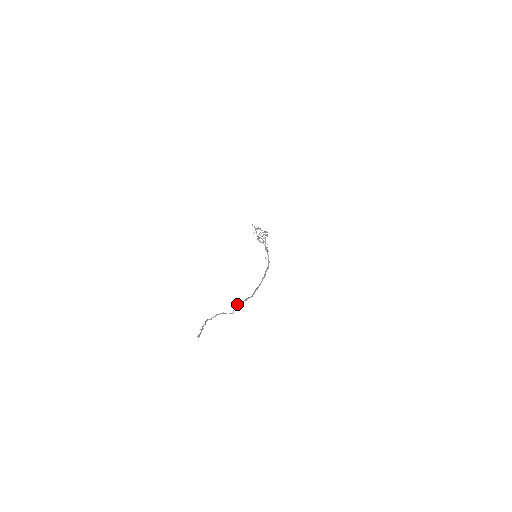
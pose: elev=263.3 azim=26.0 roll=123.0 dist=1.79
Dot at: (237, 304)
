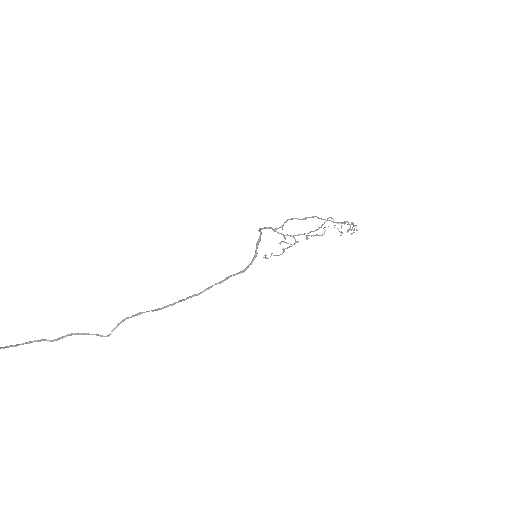
Dot at: occluded
